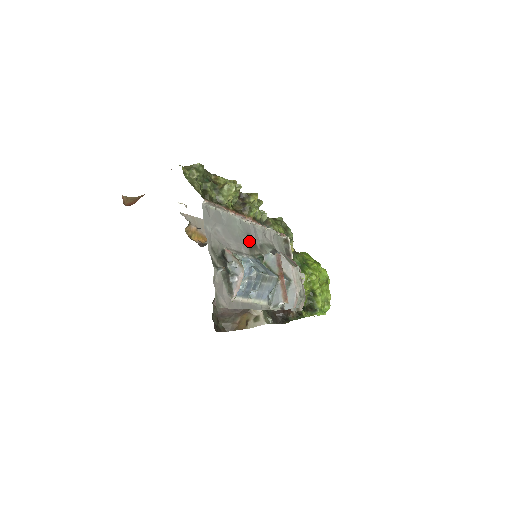
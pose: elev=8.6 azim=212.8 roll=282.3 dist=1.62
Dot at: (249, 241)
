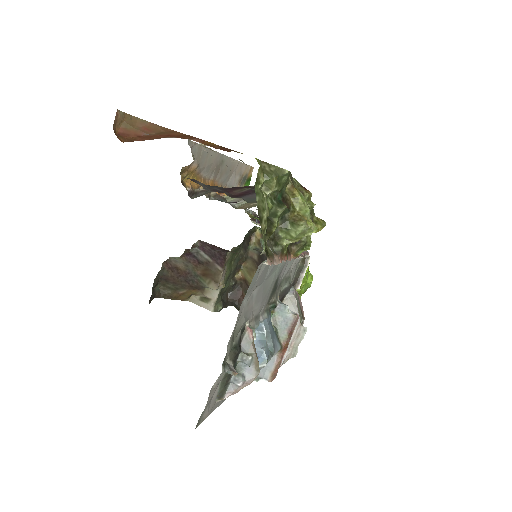
Dot at: (274, 286)
